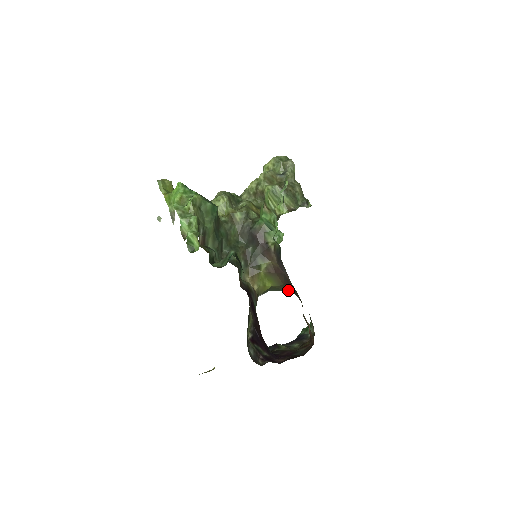
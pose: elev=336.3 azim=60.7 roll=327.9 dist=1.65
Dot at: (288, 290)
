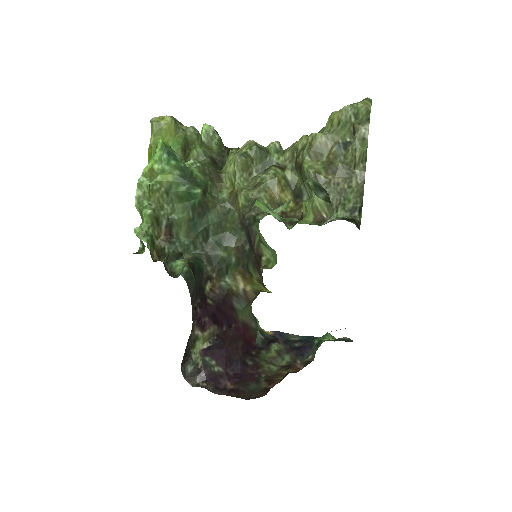
Dot at: occluded
